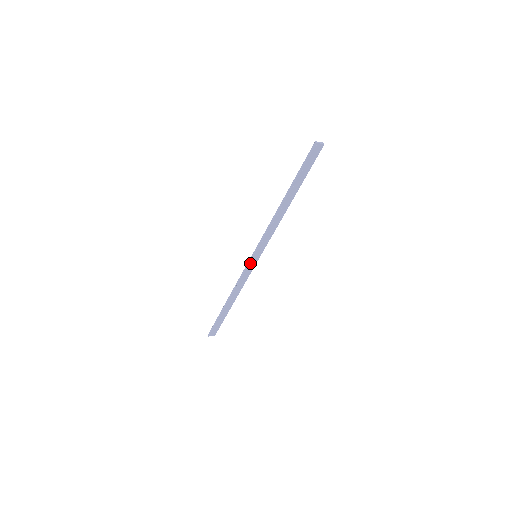
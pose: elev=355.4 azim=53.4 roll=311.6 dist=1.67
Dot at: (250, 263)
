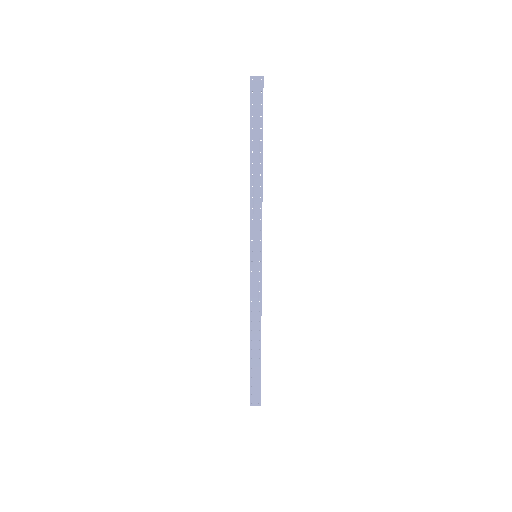
Dot at: (252, 267)
